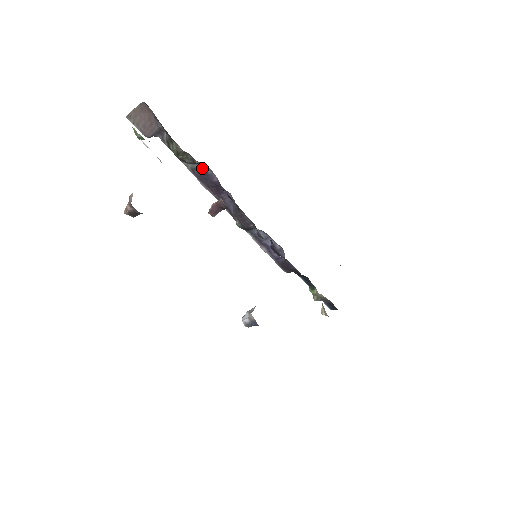
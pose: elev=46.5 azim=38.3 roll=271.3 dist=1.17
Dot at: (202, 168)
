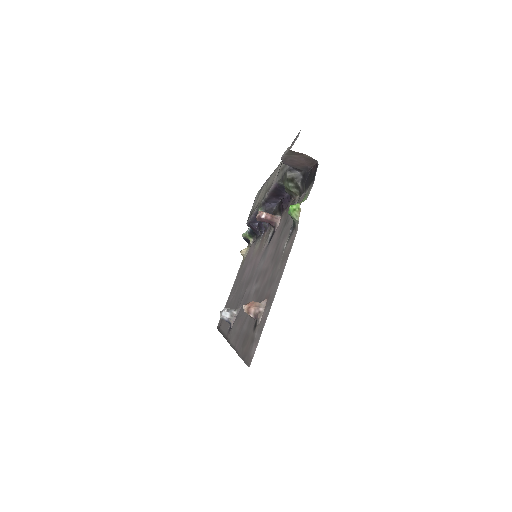
Dot at: occluded
